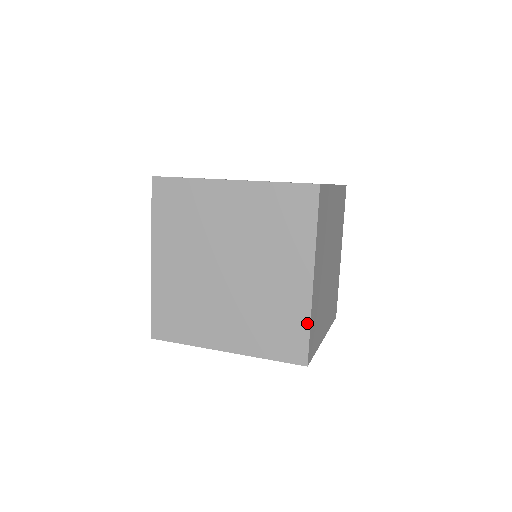
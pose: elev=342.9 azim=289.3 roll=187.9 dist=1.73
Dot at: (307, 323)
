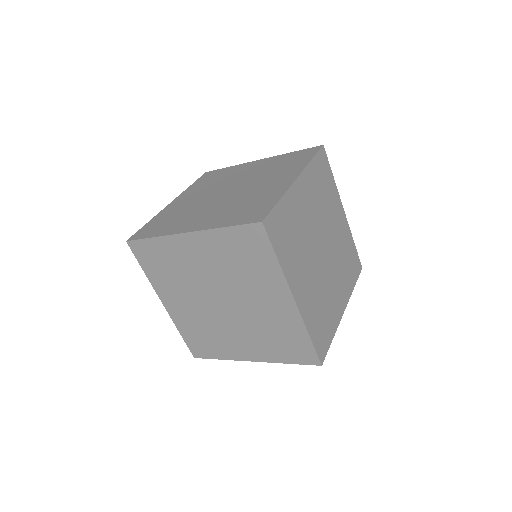
Dot at: (306, 335)
